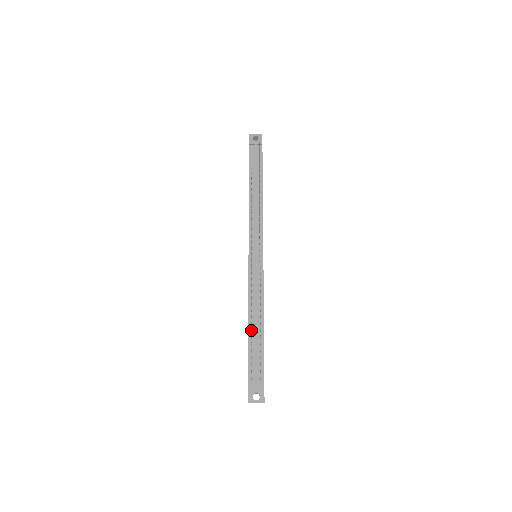
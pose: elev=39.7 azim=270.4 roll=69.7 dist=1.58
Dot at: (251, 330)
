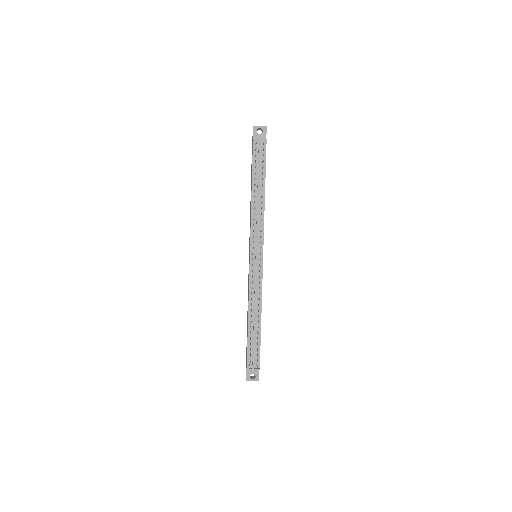
Dot at: occluded
